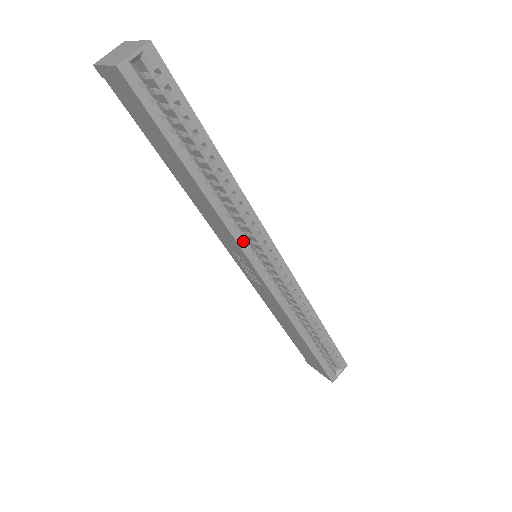
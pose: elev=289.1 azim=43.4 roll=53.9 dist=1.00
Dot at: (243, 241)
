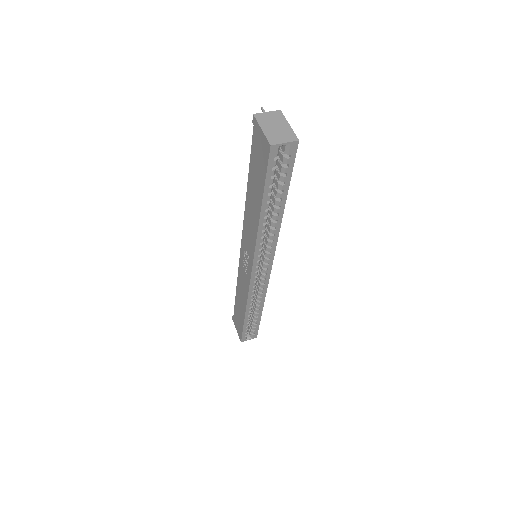
Dot at: (258, 253)
